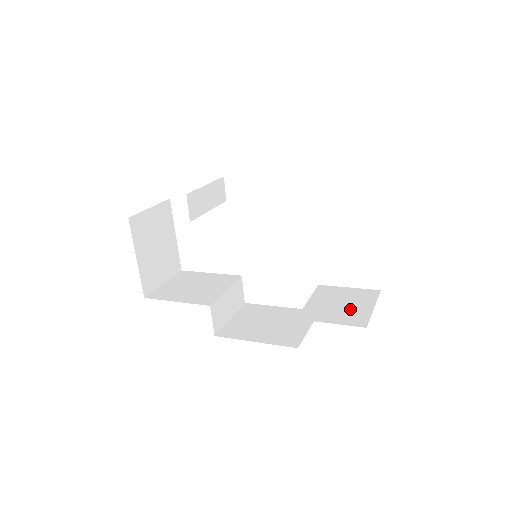
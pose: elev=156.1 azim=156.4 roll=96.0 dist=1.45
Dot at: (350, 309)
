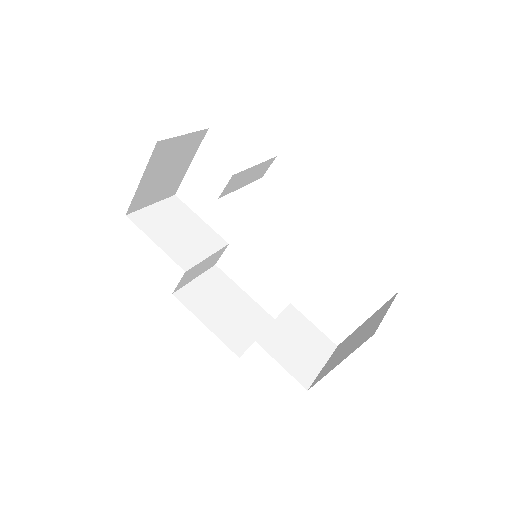
Dot at: (304, 356)
